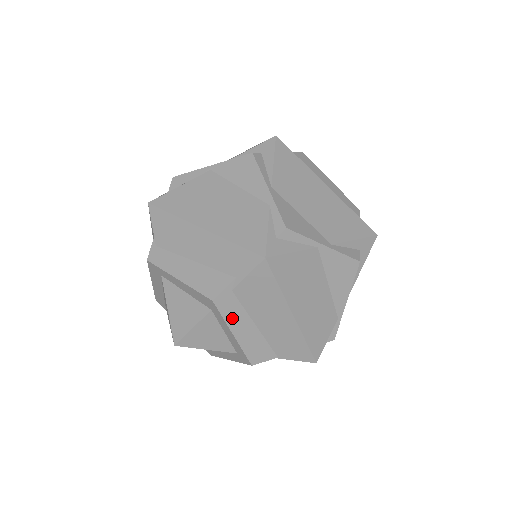
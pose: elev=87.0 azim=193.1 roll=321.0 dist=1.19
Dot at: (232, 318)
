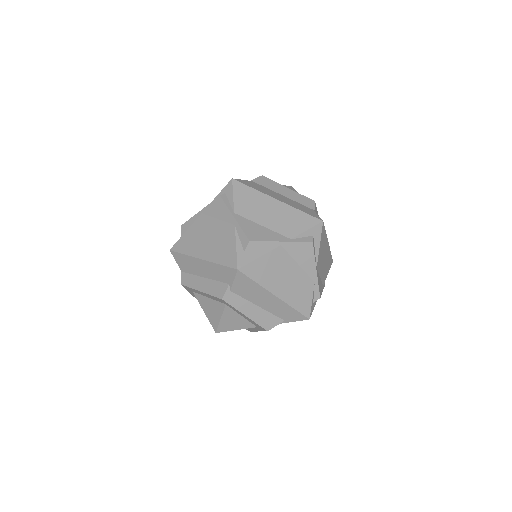
Dot at: occluded
